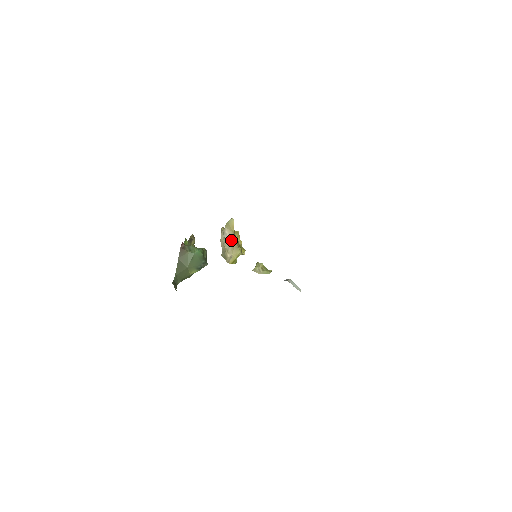
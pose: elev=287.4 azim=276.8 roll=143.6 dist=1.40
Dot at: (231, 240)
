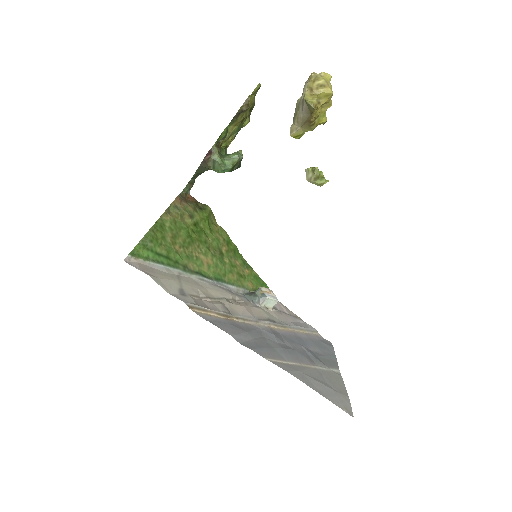
Dot at: (305, 116)
